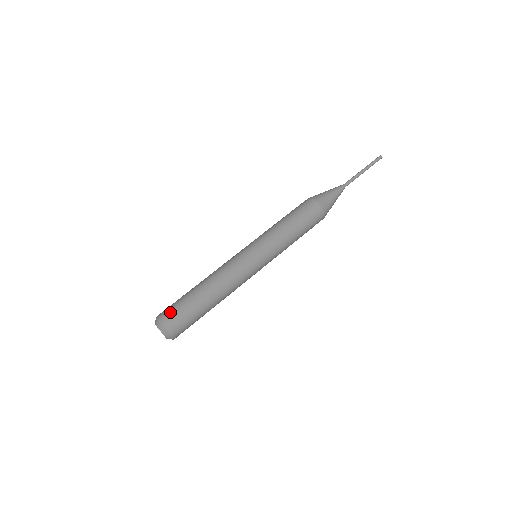
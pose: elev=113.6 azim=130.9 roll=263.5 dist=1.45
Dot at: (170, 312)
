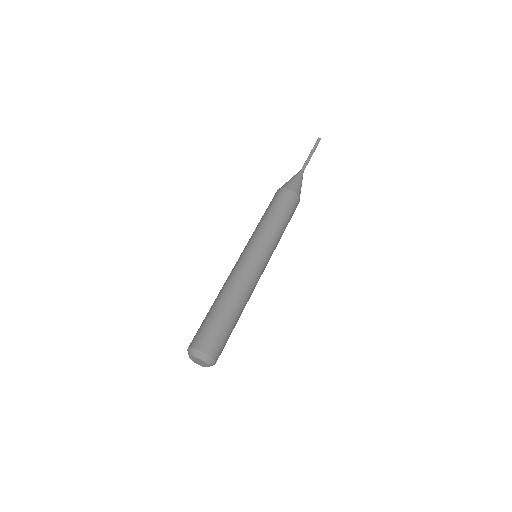
Dot at: (215, 343)
